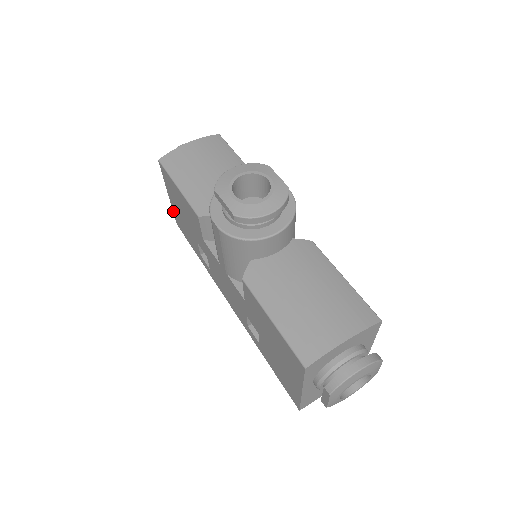
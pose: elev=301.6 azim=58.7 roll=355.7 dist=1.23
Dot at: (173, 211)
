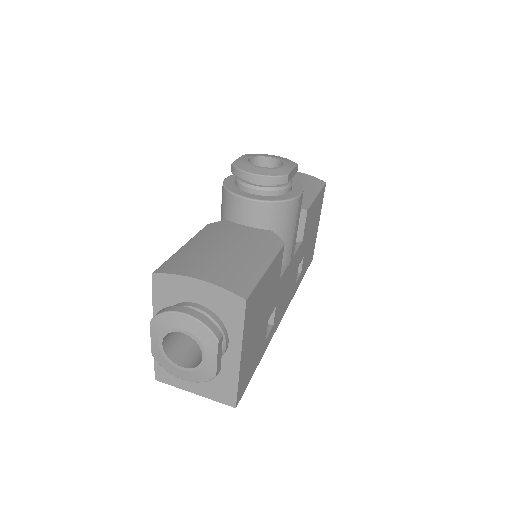
Dot at: occluded
